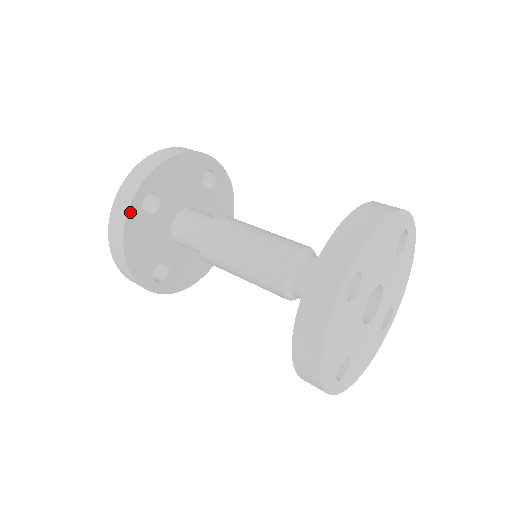
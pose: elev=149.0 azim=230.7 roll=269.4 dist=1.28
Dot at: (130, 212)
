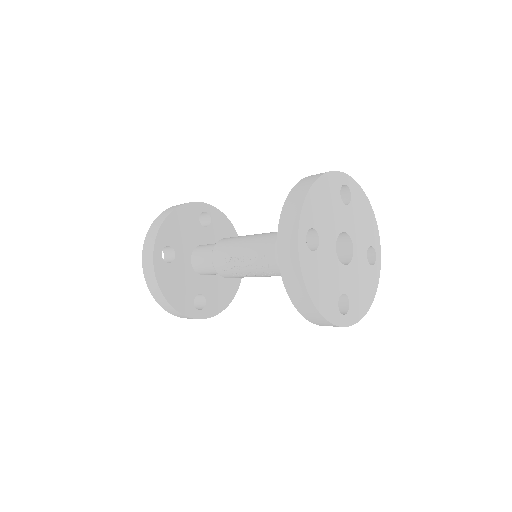
Dot at: (196, 204)
